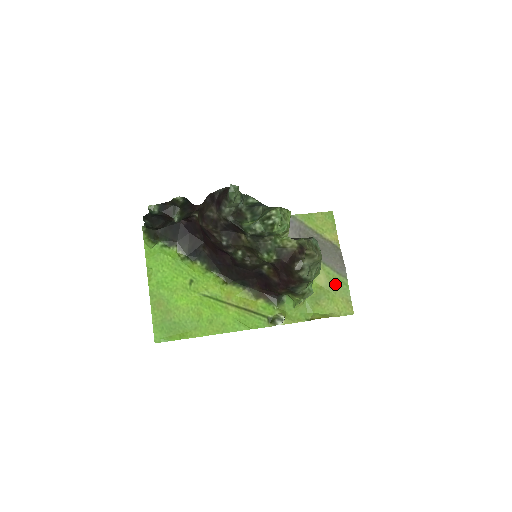
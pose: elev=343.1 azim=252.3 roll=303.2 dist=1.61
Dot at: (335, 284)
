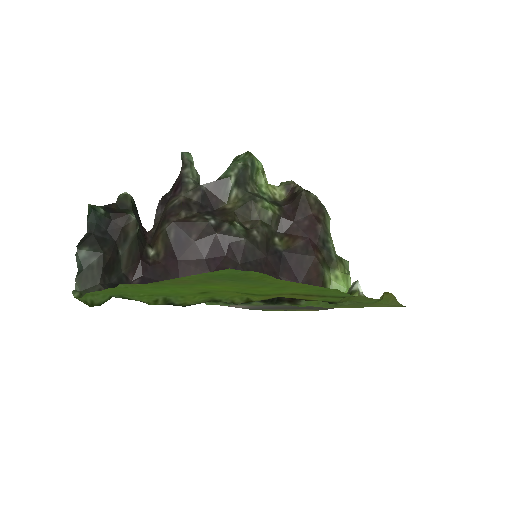
Dot at: occluded
